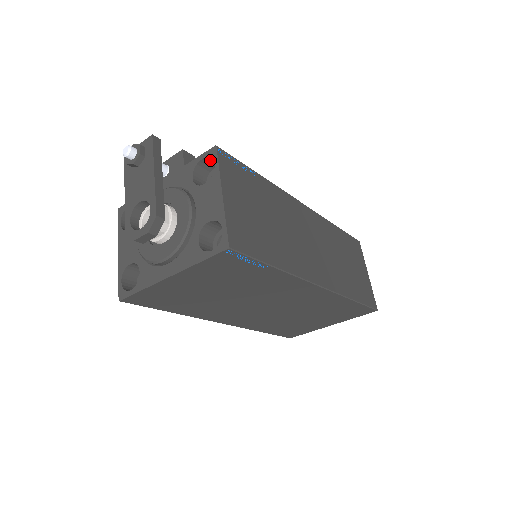
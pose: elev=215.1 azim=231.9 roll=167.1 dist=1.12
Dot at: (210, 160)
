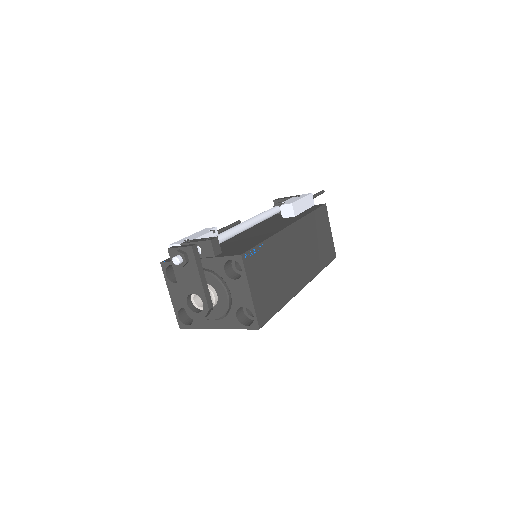
Dot at: (236, 259)
